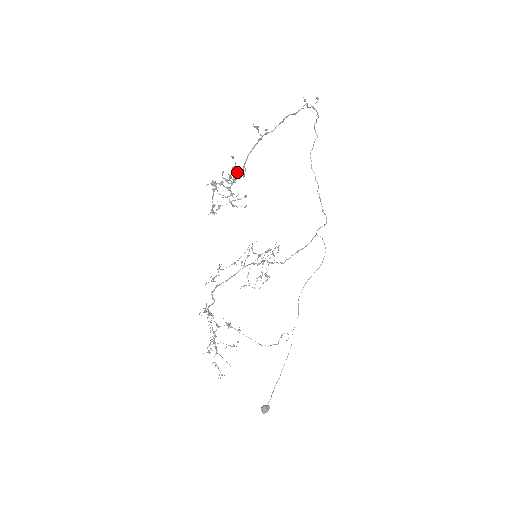
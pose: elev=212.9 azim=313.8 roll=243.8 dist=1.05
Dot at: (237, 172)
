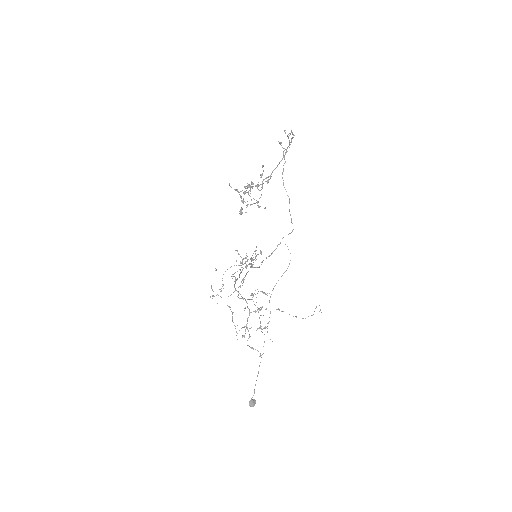
Dot at: (265, 178)
